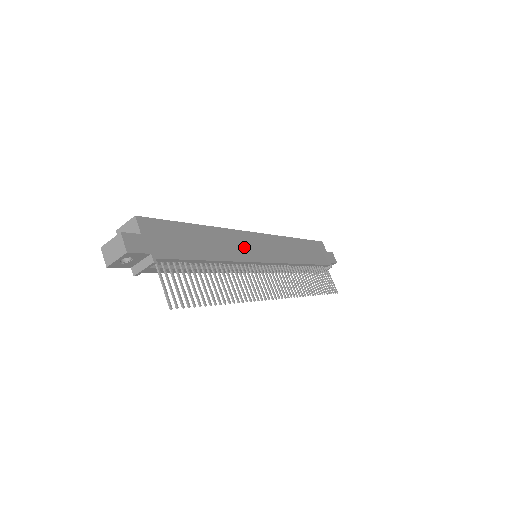
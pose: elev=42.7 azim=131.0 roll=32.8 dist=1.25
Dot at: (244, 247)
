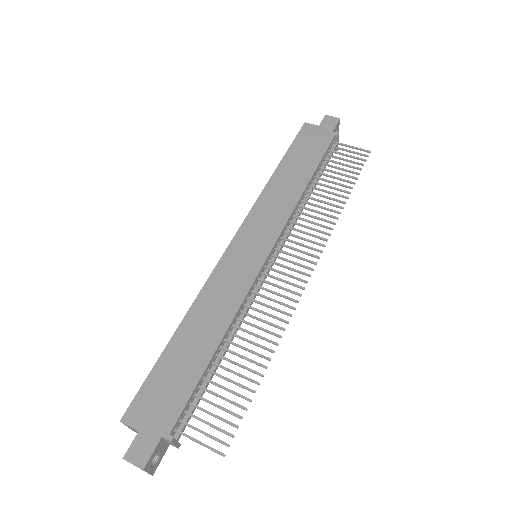
Dot at: (233, 279)
